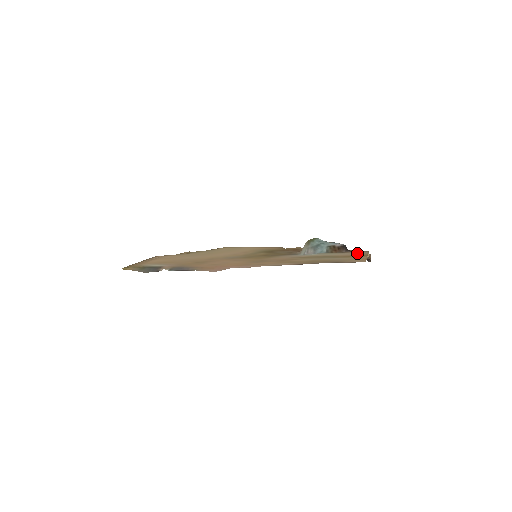
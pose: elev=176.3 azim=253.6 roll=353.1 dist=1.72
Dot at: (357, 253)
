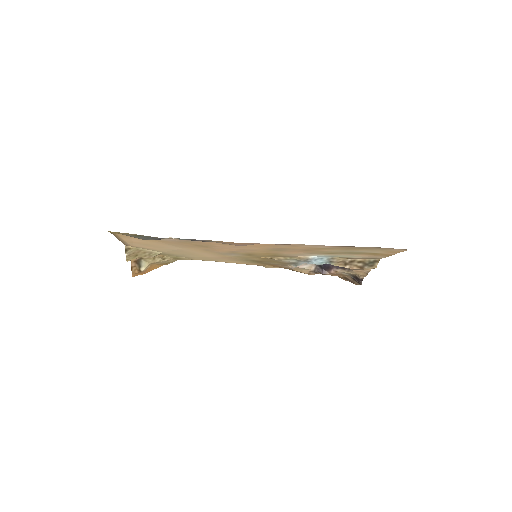
Dot at: (375, 256)
